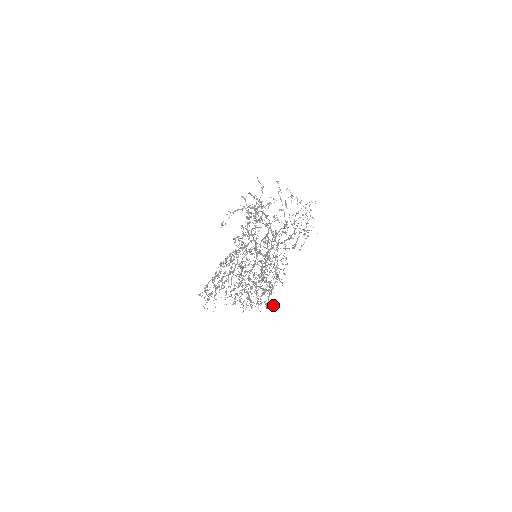
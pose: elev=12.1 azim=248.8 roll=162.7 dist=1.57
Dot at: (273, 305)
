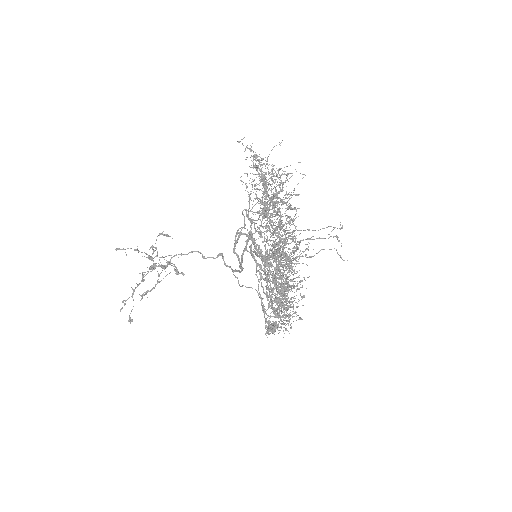
Dot at: (275, 325)
